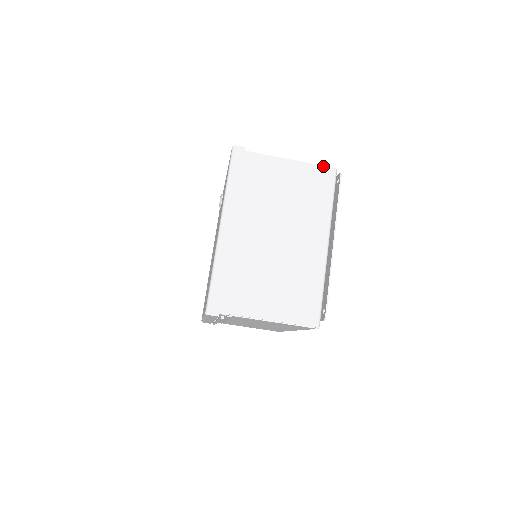
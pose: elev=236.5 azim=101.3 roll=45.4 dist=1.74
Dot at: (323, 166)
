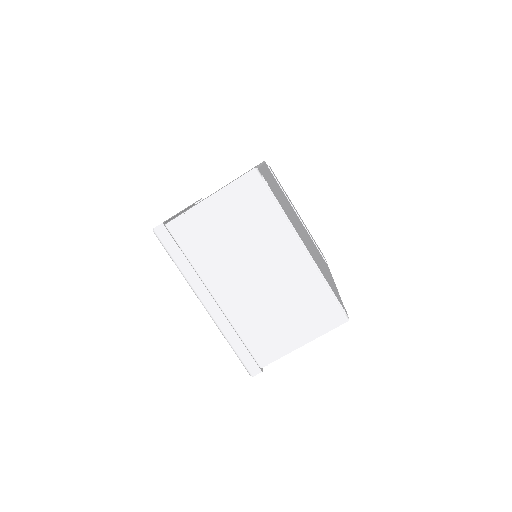
Dot at: (242, 177)
